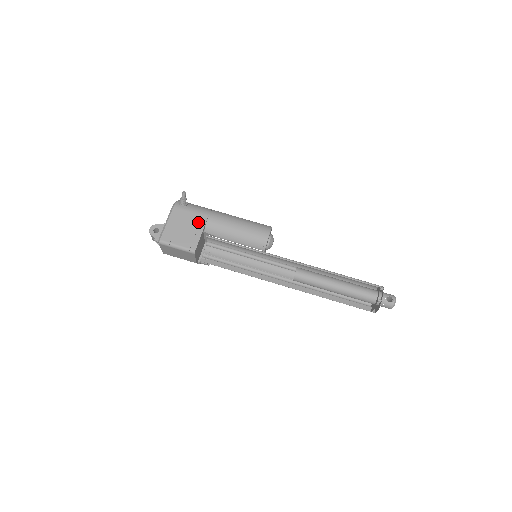
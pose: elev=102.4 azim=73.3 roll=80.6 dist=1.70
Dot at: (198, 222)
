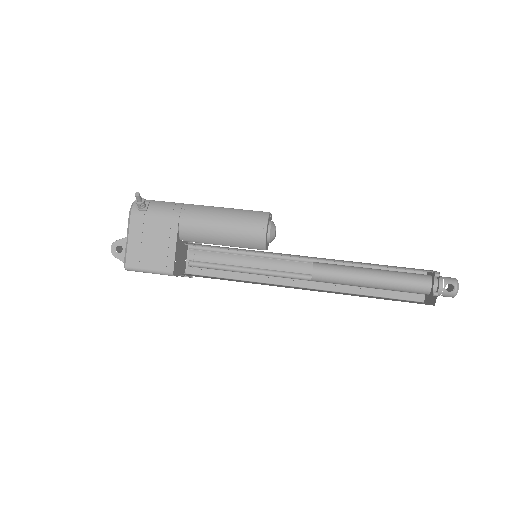
Dot at: (167, 231)
